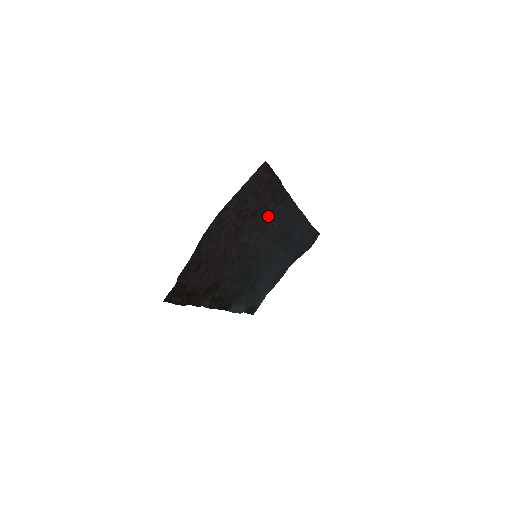
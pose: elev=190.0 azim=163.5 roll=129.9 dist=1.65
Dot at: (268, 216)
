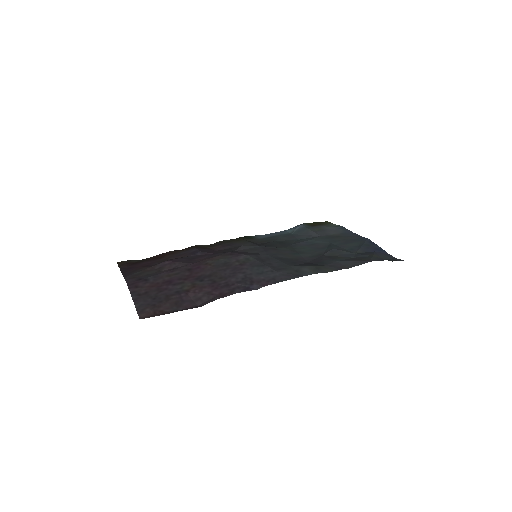
Dot at: (245, 270)
